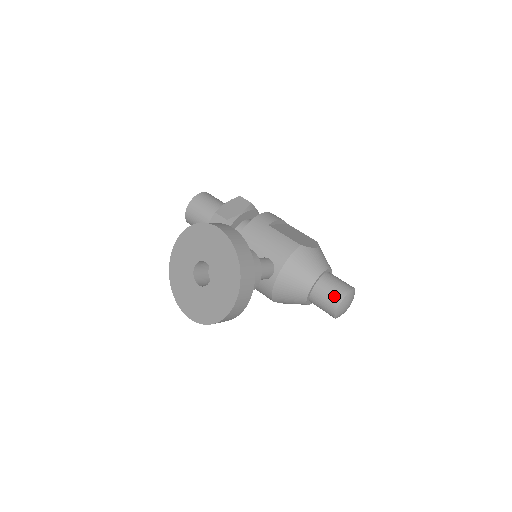
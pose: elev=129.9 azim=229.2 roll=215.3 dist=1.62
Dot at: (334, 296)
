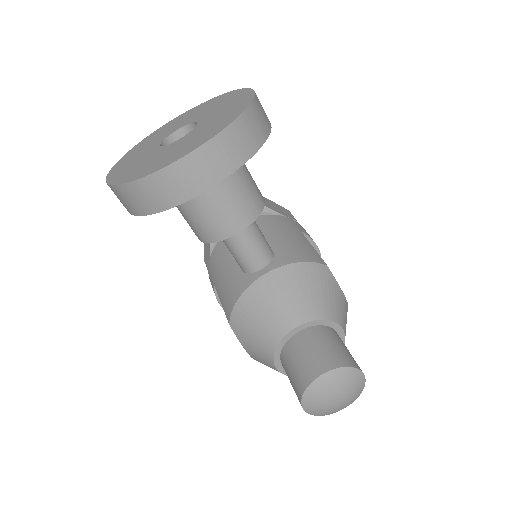
Dot at: (327, 355)
